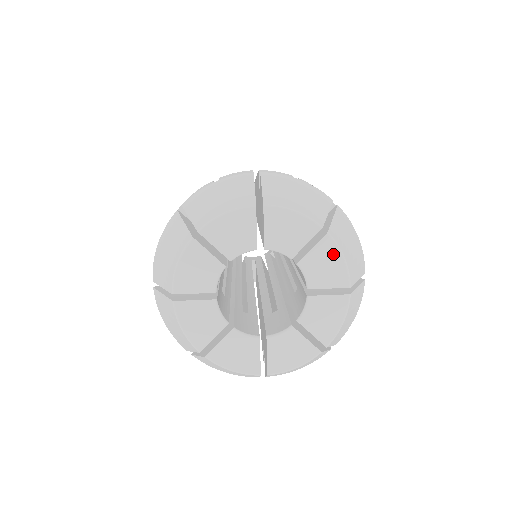
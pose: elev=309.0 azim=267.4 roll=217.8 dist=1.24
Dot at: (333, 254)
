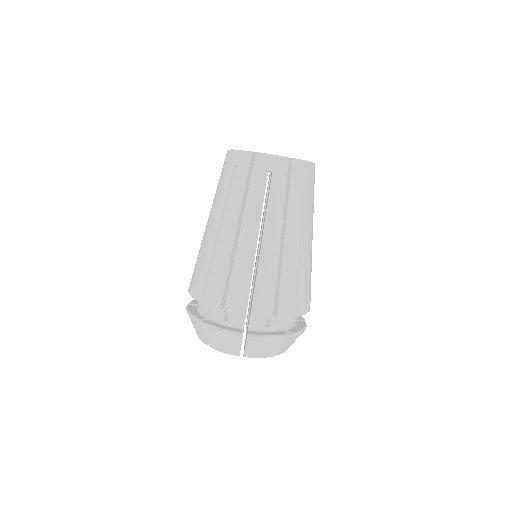
Dot at: occluded
